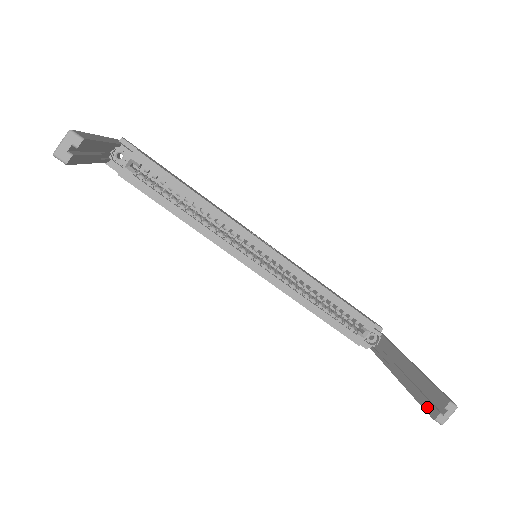
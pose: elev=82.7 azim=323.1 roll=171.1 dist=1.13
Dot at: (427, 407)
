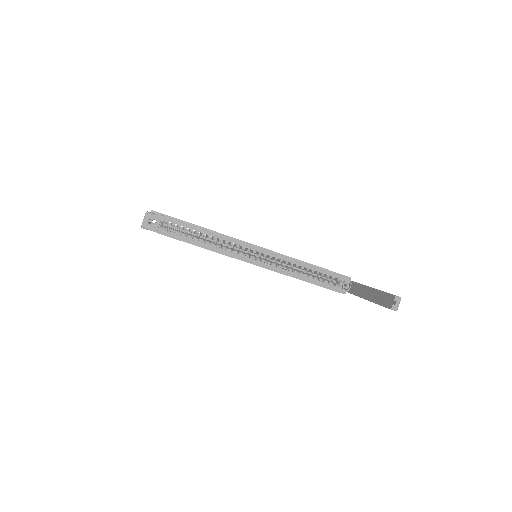
Dot at: (386, 305)
